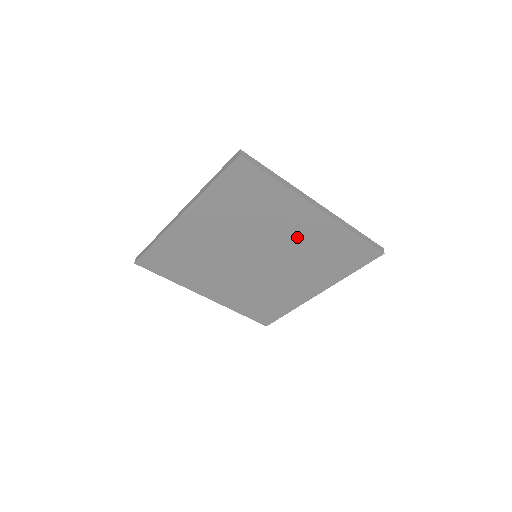
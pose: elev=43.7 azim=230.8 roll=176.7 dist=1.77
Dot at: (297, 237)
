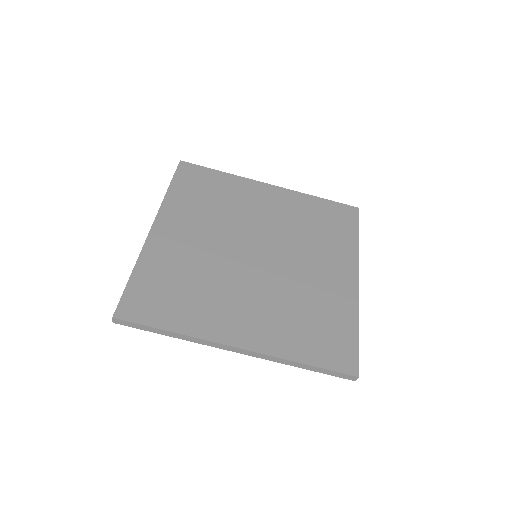
Dot at: (275, 215)
